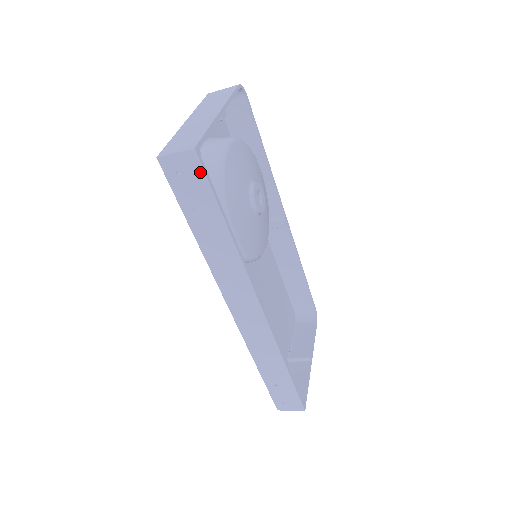
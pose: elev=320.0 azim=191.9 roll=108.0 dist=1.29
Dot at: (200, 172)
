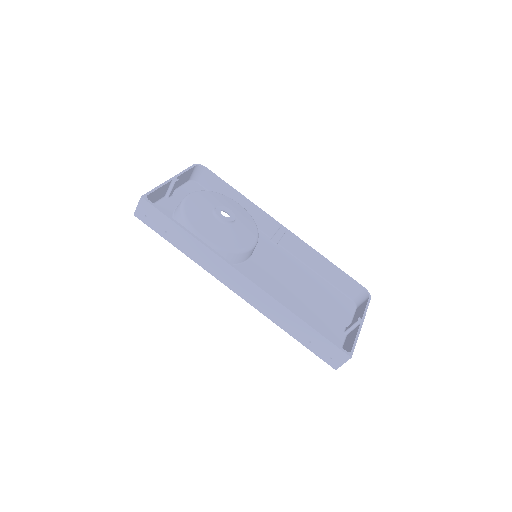
Dot at: (152, 208)
